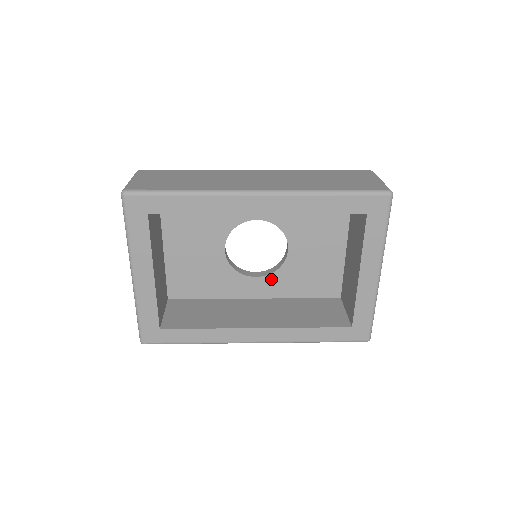
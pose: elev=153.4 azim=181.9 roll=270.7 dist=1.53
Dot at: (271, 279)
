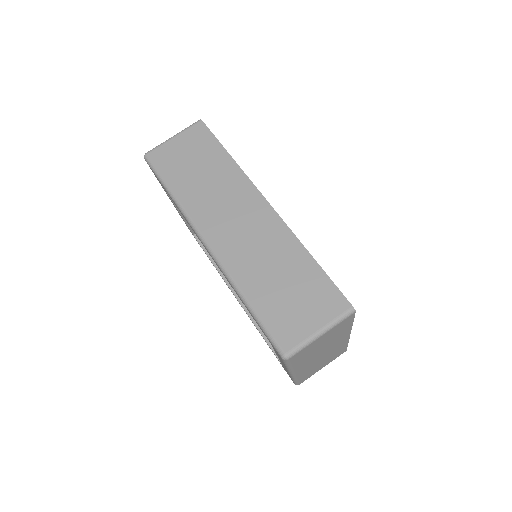
Dot at: occluded
